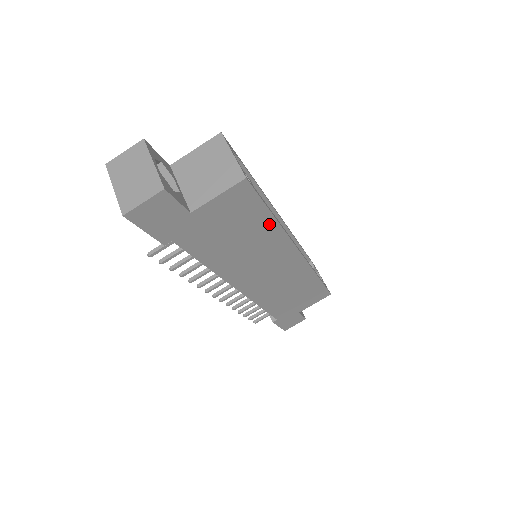
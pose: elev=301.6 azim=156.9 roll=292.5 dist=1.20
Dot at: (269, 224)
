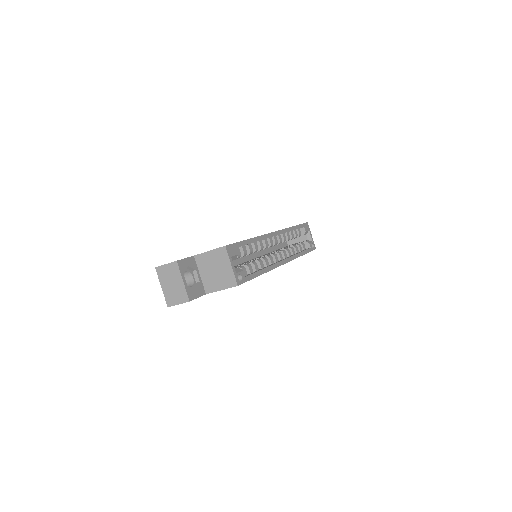
Dot at: occluded
